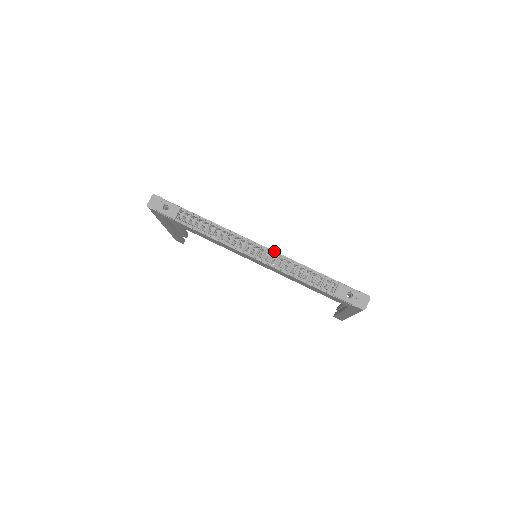
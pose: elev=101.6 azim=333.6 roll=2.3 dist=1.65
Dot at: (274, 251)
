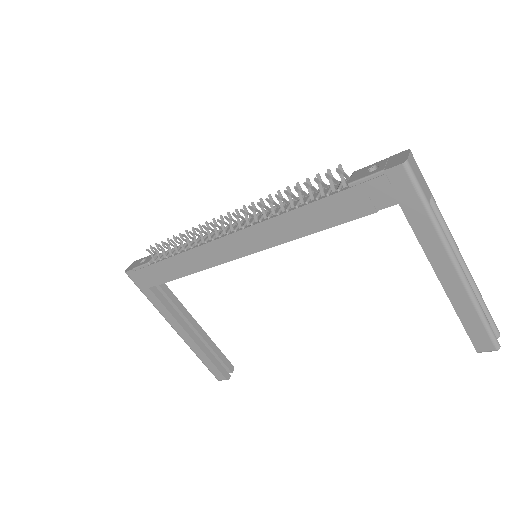
Dot at: (259, 213)
